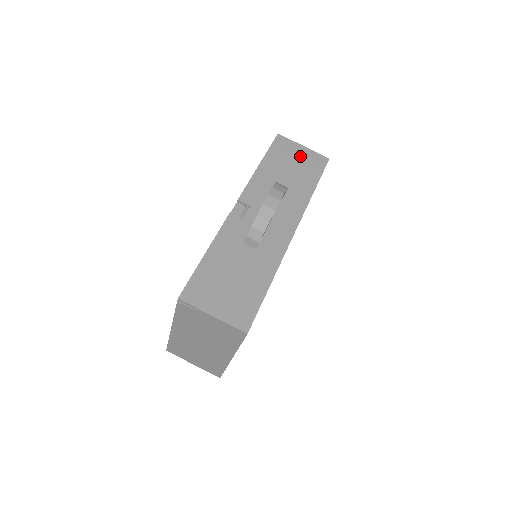
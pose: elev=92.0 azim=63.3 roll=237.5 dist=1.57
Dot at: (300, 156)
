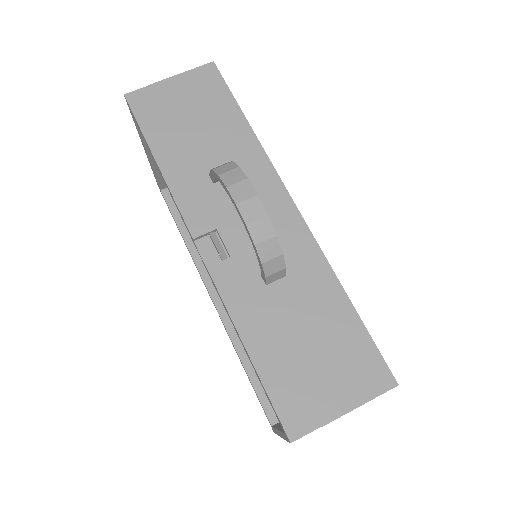
Dot at: (182, 96)
